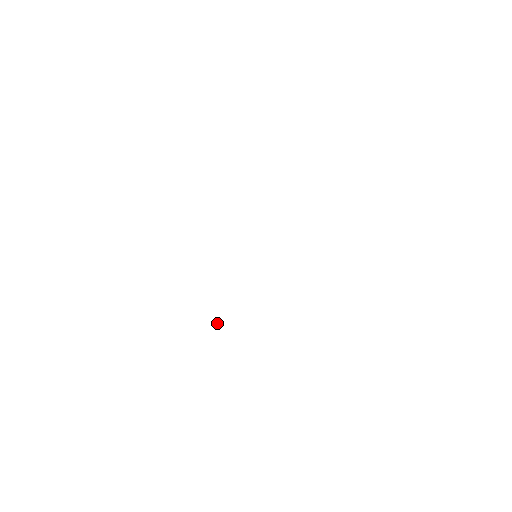
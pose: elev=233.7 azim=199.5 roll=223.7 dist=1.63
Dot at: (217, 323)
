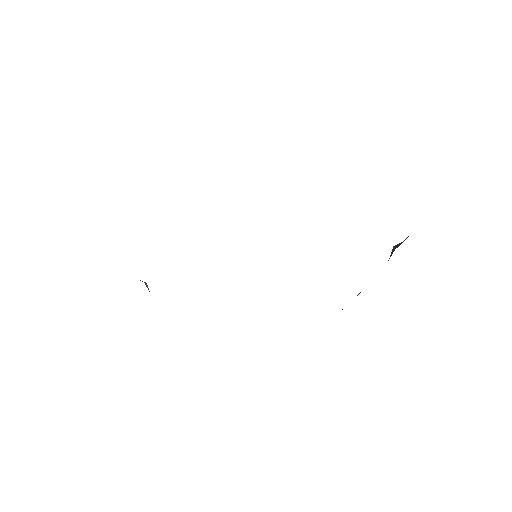
Dot at: (147, 285)
